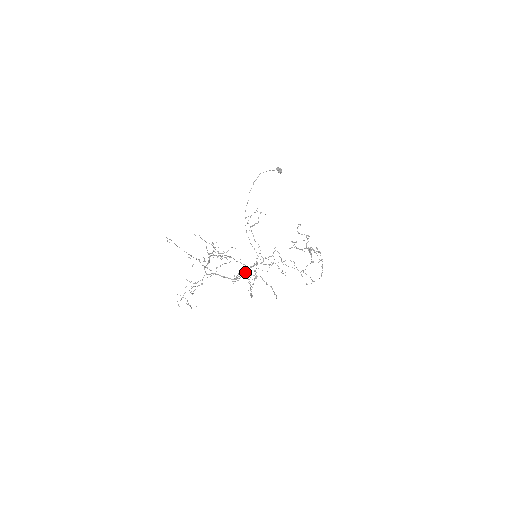
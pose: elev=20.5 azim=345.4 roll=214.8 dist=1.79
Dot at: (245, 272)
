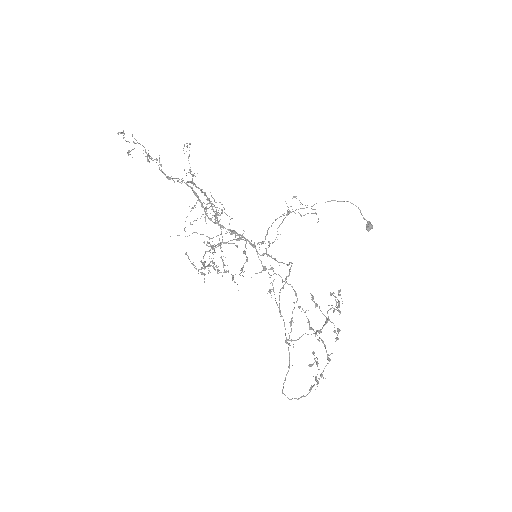
Dot at: occluded
